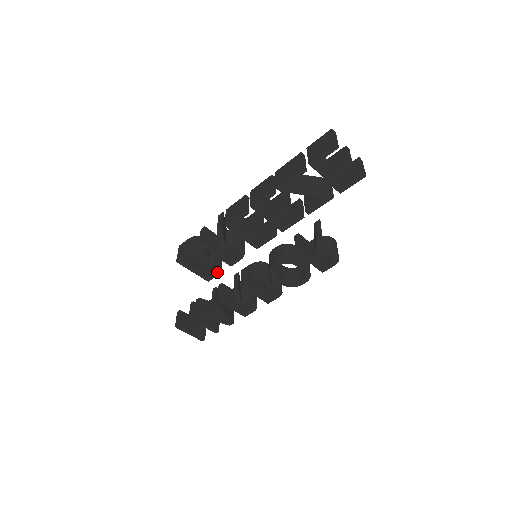
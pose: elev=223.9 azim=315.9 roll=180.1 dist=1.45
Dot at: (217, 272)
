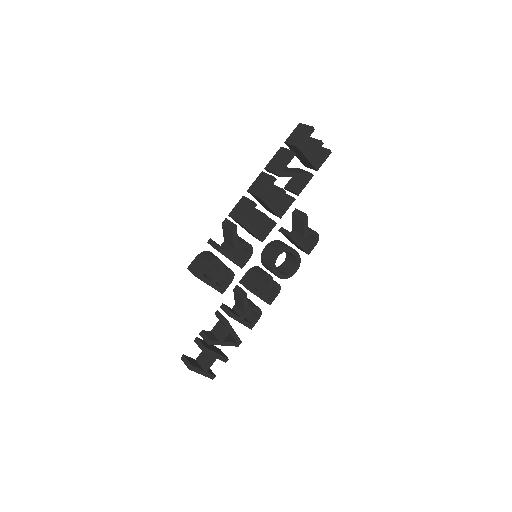
Dot at: (230, 279)
